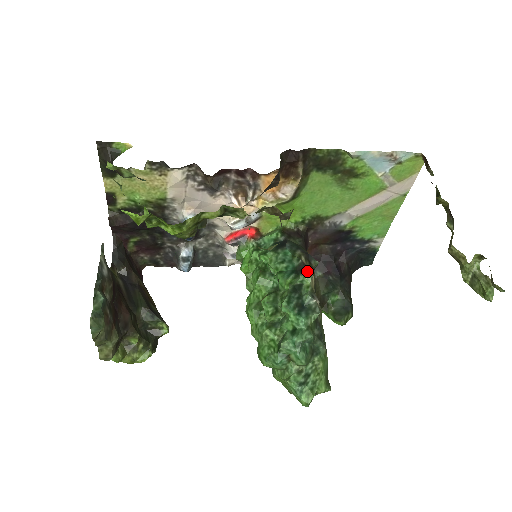
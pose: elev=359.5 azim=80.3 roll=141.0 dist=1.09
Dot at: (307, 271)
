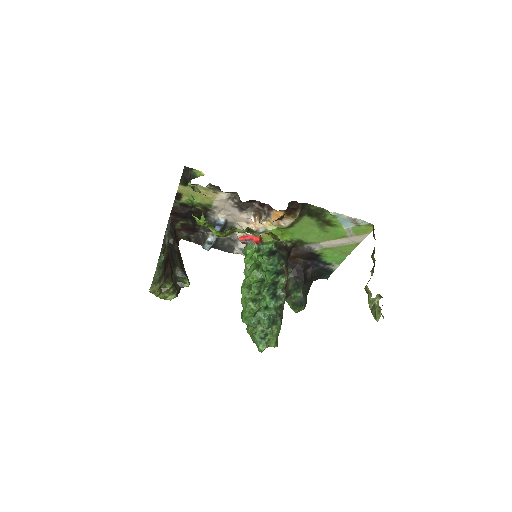
Dot at: (284, 275)
